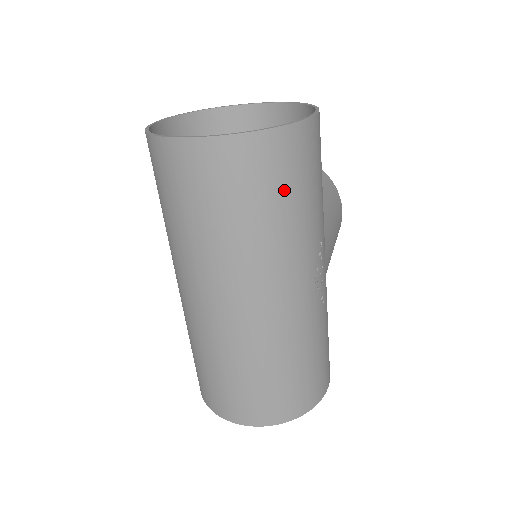
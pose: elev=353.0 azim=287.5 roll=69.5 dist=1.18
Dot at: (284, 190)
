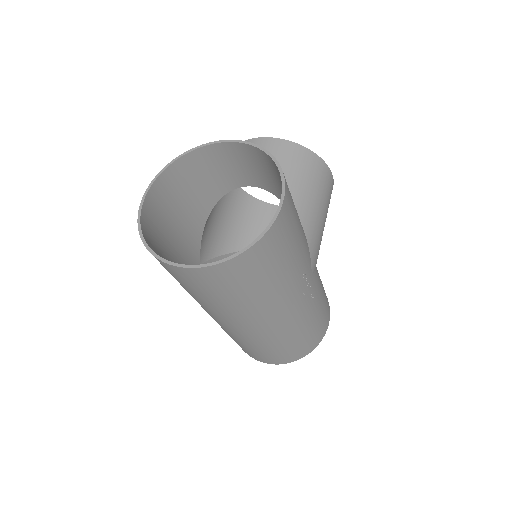
Dot at: (262, 275)
